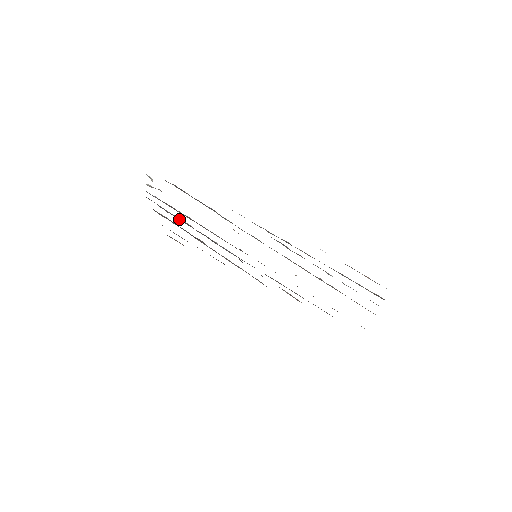
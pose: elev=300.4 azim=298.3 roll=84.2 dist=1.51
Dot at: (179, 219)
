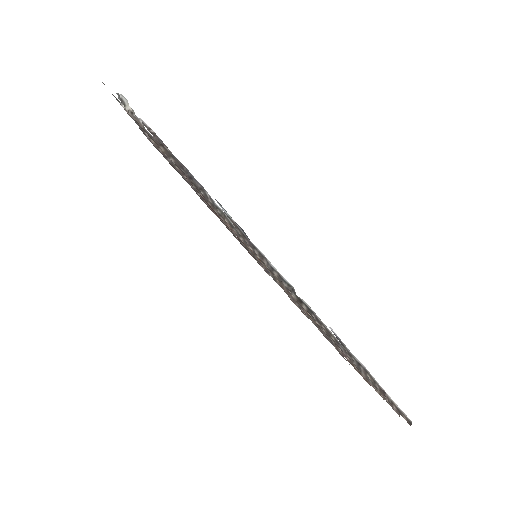
Dot at: occluded
